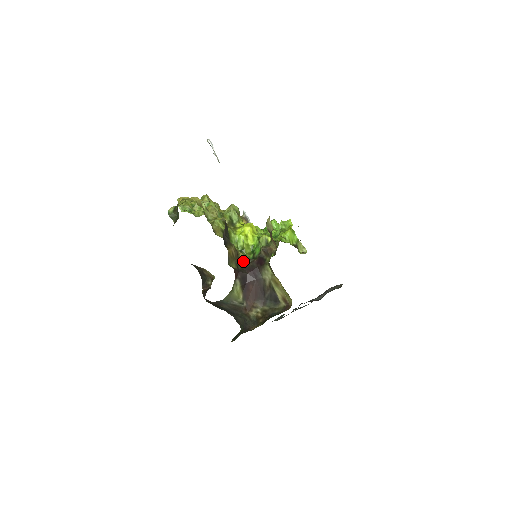
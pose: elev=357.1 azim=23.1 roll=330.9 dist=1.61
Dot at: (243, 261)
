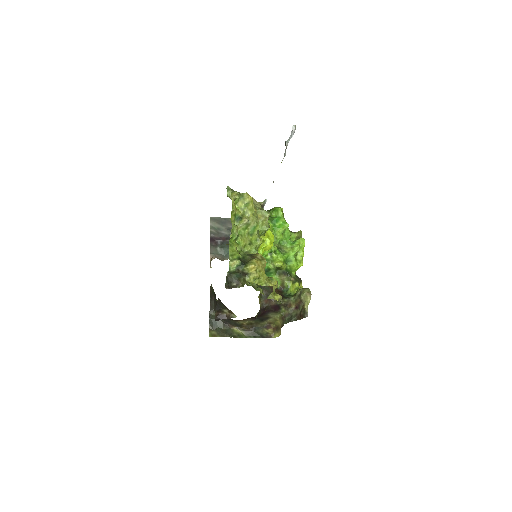
Dot at: (259, 295)
